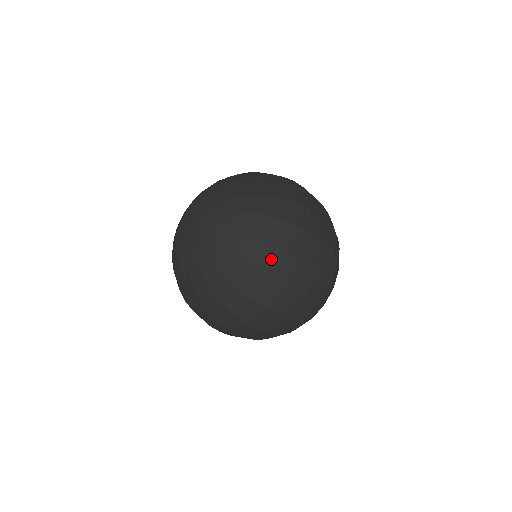
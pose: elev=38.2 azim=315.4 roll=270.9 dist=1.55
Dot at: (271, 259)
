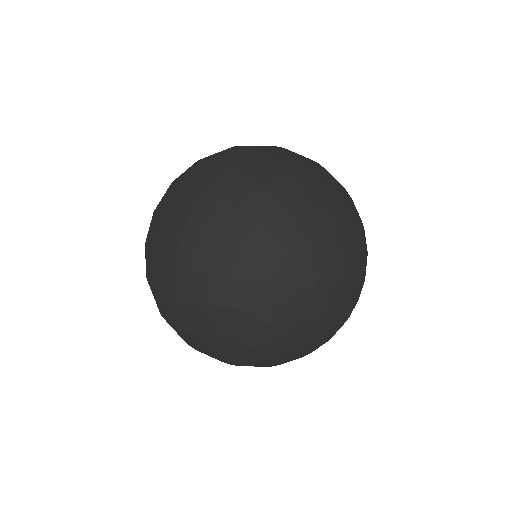
Dot at: occluded
